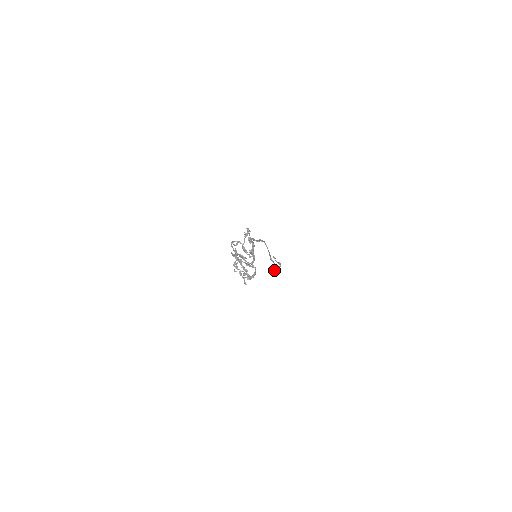
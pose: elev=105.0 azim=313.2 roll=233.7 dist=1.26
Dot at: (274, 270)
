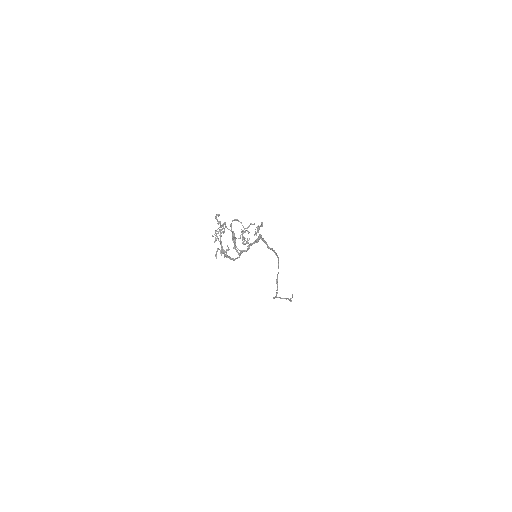
Dot at: (277, 297)
